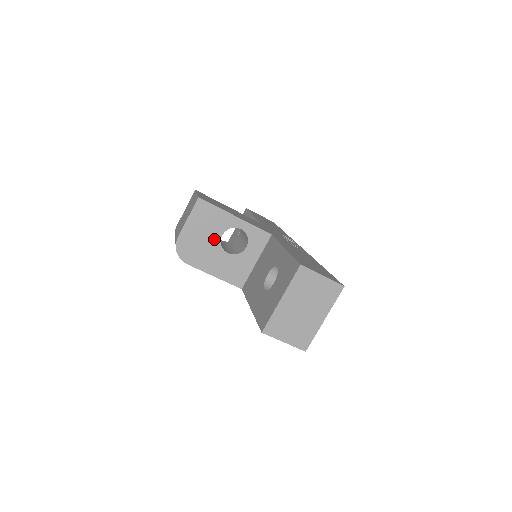
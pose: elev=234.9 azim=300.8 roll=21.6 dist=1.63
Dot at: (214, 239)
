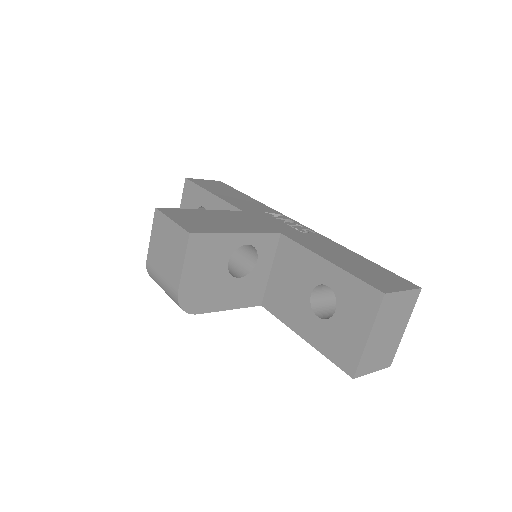
Dot at: (220, 271)
